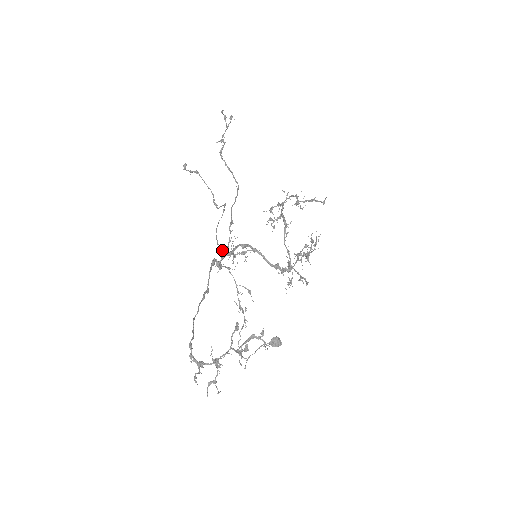
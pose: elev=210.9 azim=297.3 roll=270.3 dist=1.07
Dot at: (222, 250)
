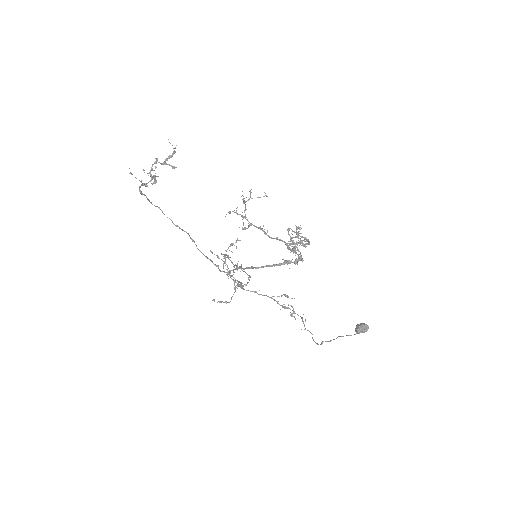
Dot at: (224, 263)
